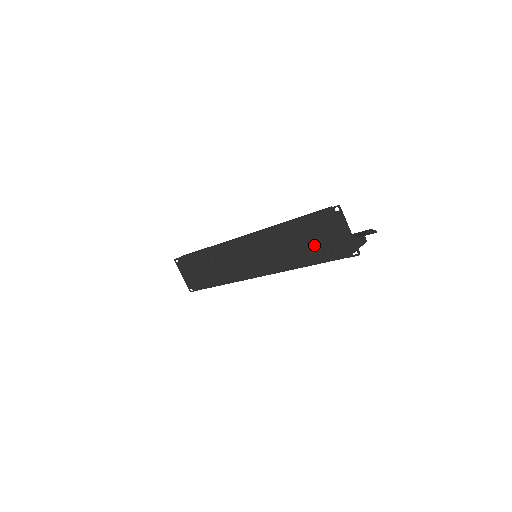
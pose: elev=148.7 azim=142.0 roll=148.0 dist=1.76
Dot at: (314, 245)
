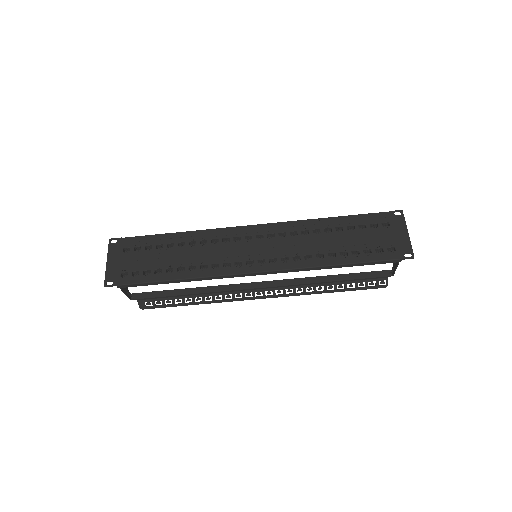
Dot at: (359, 243)
